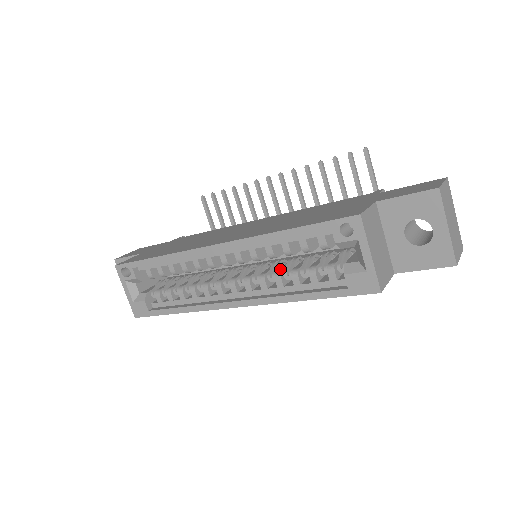
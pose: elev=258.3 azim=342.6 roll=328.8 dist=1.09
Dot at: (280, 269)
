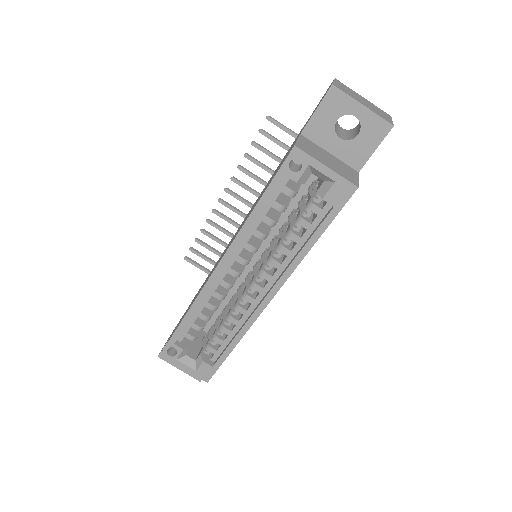
Dot at: (278, 242)
